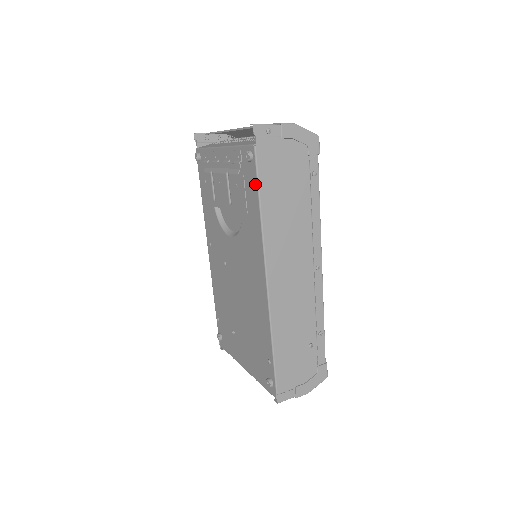
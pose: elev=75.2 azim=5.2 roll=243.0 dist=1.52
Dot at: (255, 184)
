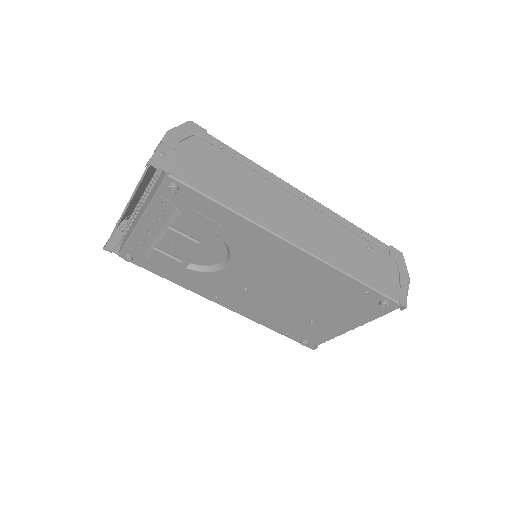
Dot at: (202, 199)
